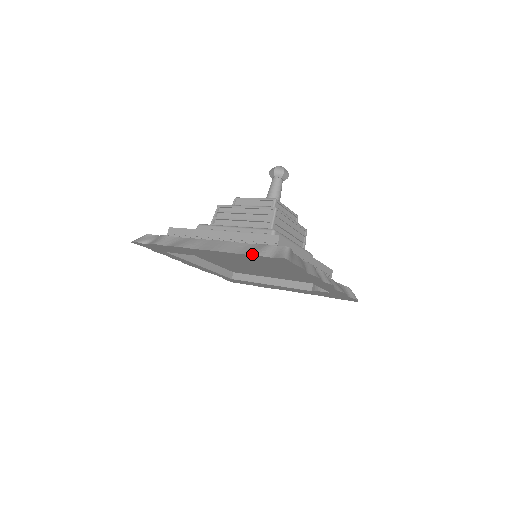
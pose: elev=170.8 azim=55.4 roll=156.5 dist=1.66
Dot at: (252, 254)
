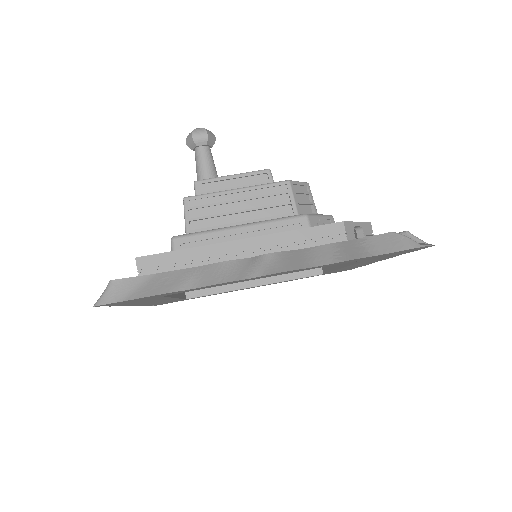
Dot at: occluded
